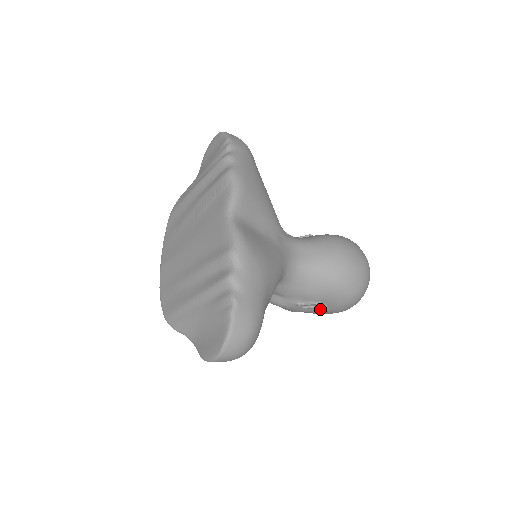
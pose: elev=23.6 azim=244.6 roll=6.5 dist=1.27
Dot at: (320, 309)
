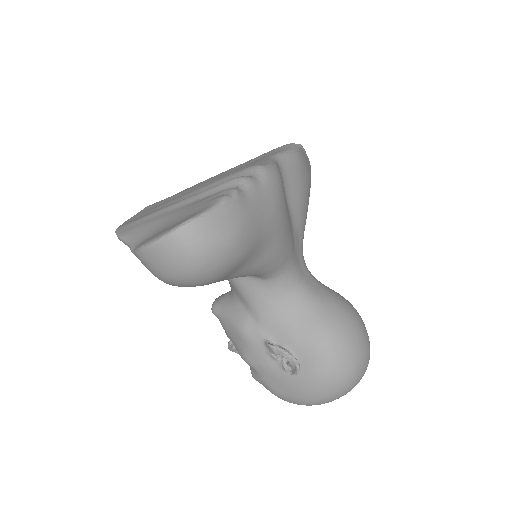
Dot at: (291, 361)
